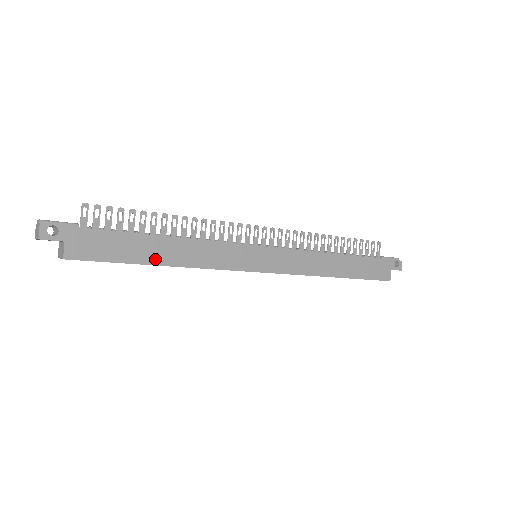
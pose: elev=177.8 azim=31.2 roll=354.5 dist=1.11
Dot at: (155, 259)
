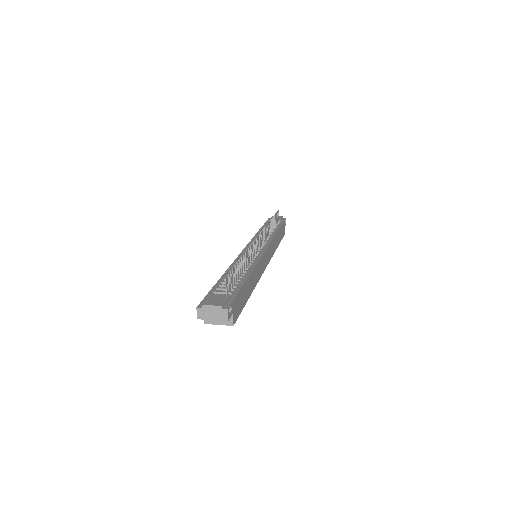
Dot at: (249, 293)
